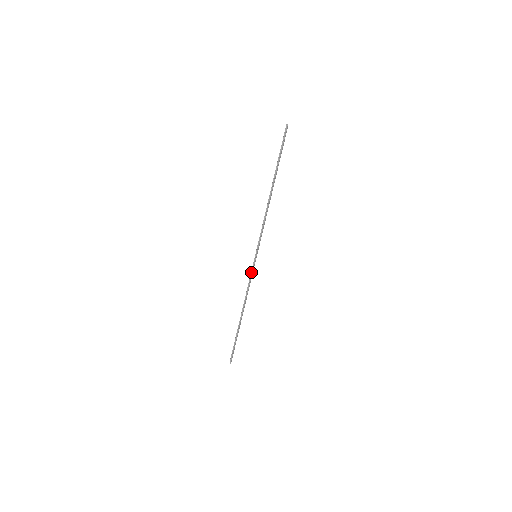
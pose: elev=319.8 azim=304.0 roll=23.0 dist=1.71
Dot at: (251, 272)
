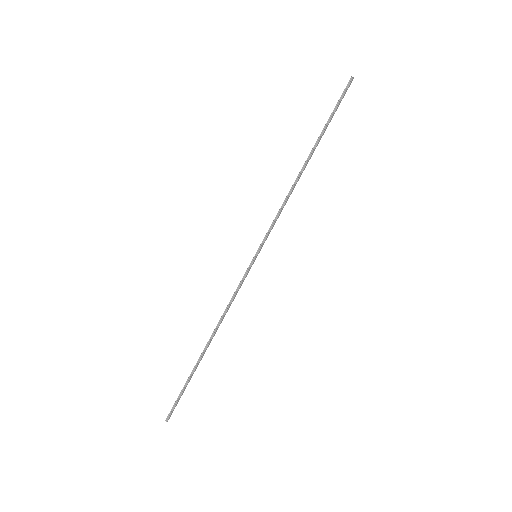
Dot at: (242, 279)
